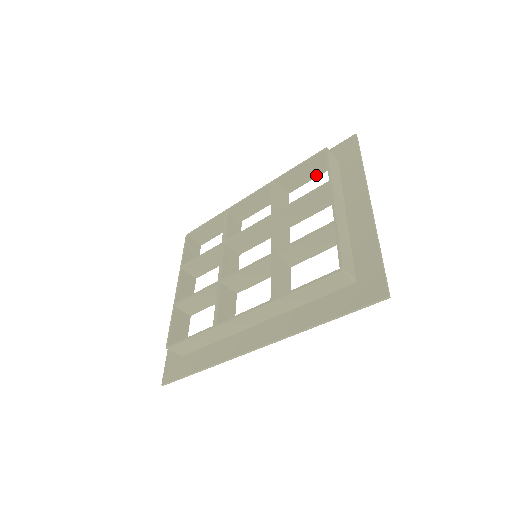
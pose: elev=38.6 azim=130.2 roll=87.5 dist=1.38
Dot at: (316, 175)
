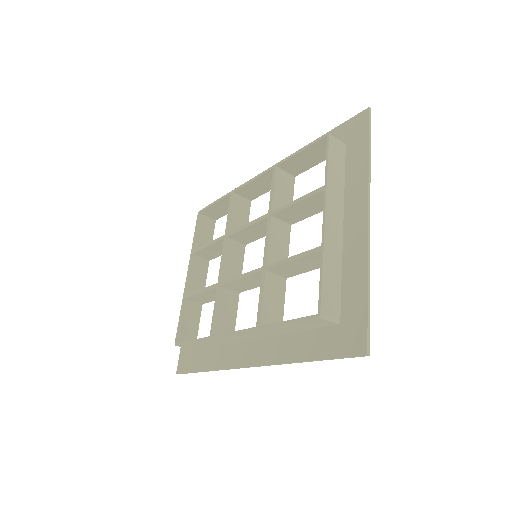
Dot at: (322, 159)
